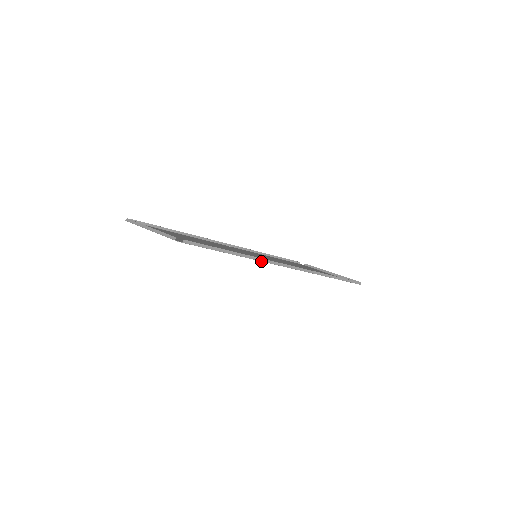
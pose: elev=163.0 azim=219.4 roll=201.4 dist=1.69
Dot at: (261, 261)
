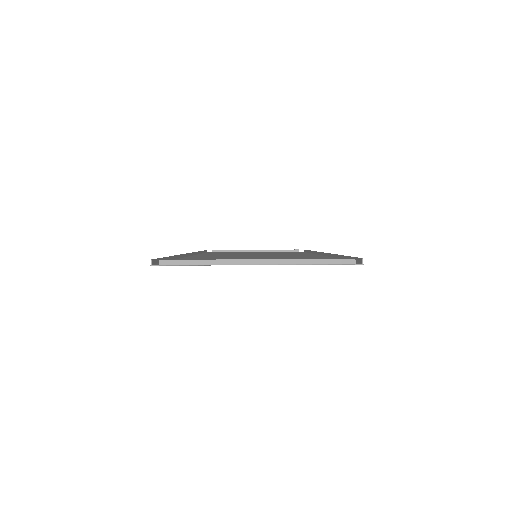
Dot at: (330, 257)
